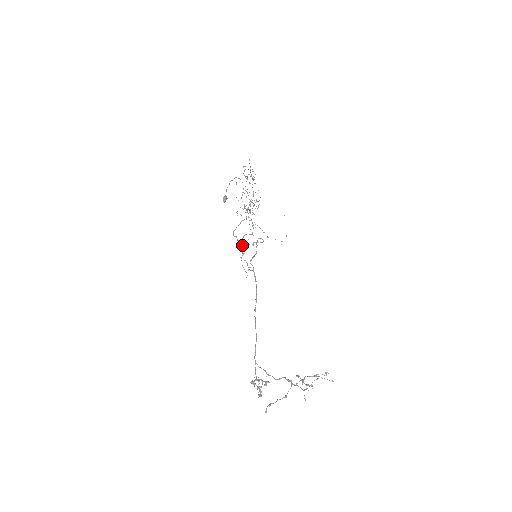
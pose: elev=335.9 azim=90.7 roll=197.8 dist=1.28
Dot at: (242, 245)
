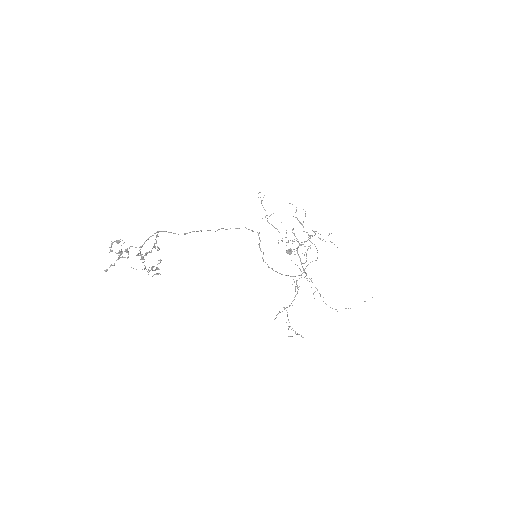
Dot at: occluded
